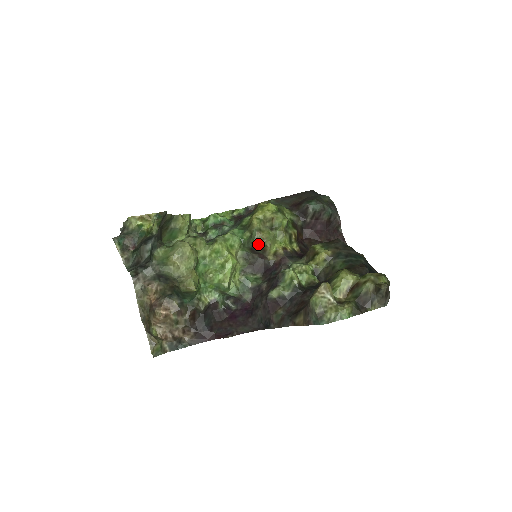
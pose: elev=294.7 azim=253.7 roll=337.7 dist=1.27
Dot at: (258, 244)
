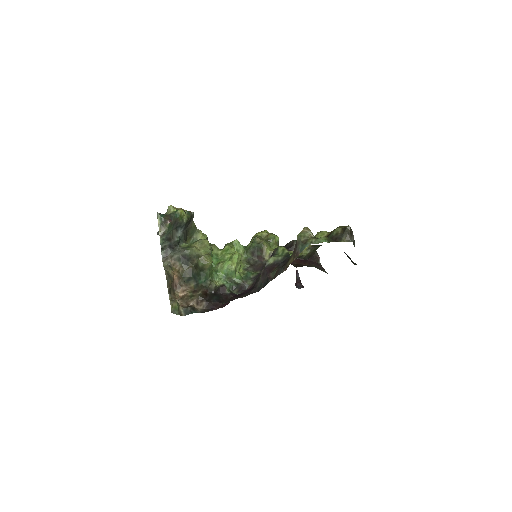
Dot at: (258, 246)
